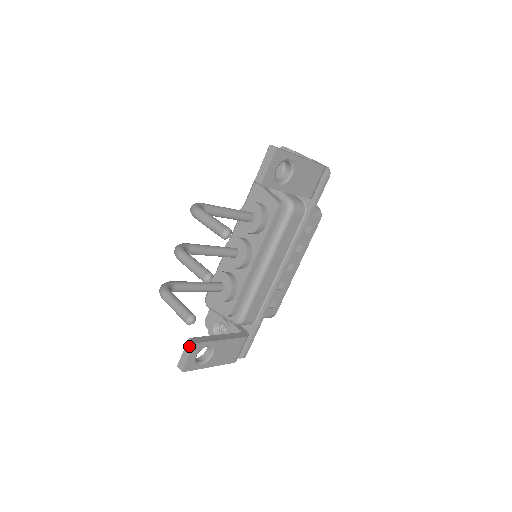
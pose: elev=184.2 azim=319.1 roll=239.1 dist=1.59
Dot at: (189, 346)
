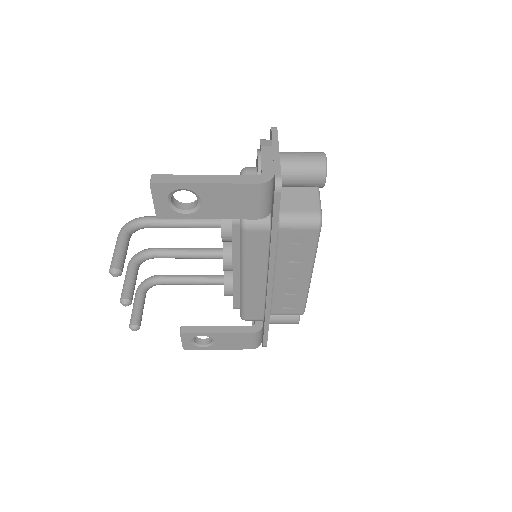
Dot at: occluded
